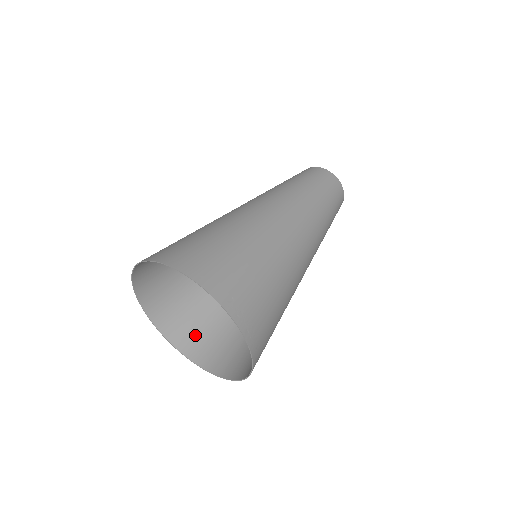
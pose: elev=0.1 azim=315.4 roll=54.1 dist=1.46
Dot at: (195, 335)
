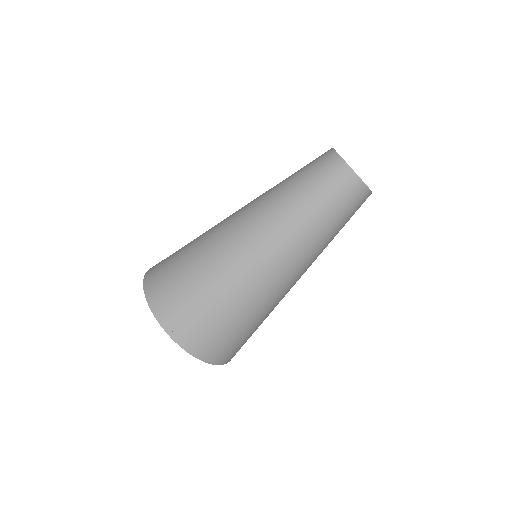
Dot at: occluded
